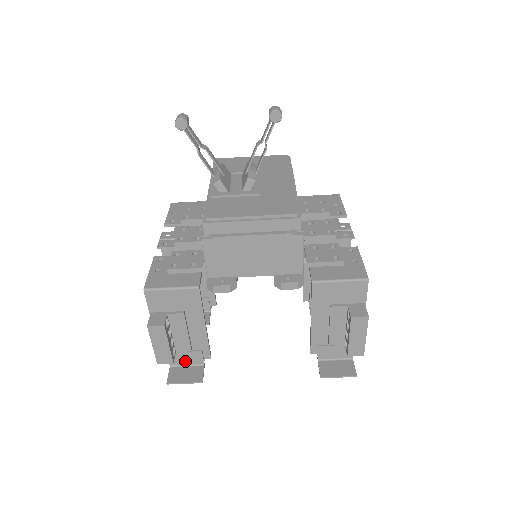
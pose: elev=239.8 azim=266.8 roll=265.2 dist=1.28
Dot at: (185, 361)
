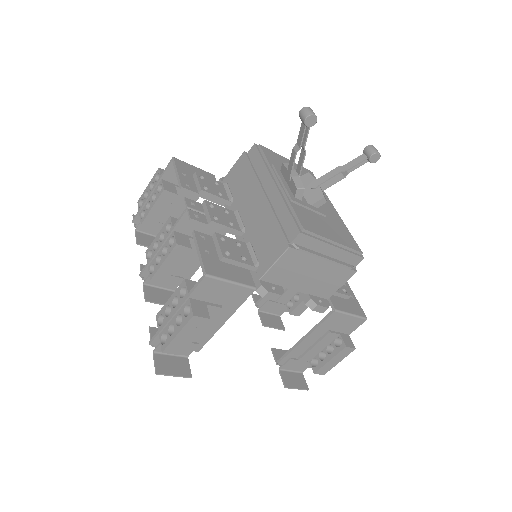
Dot at: occluded
